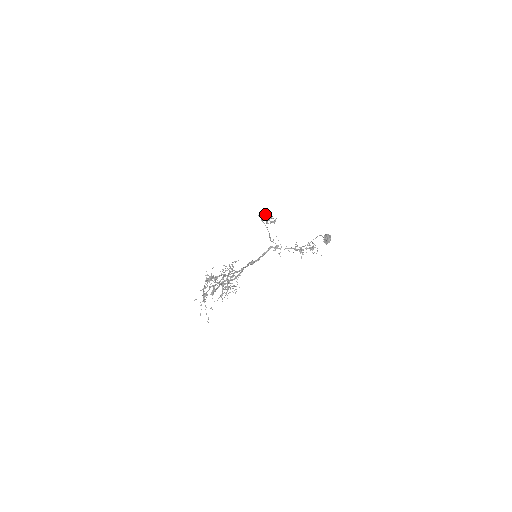
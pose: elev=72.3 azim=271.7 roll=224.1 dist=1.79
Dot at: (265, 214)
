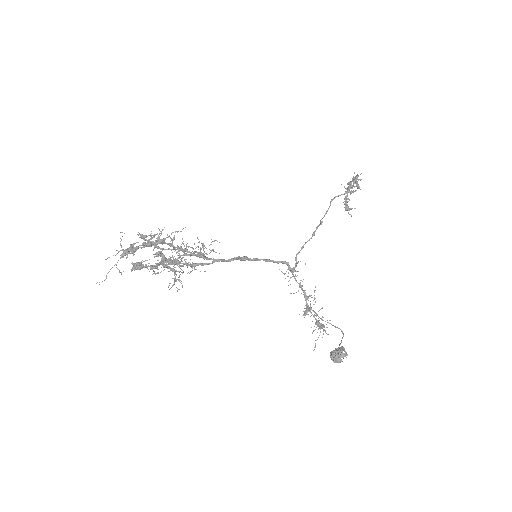
Dot at: (349, 192)
